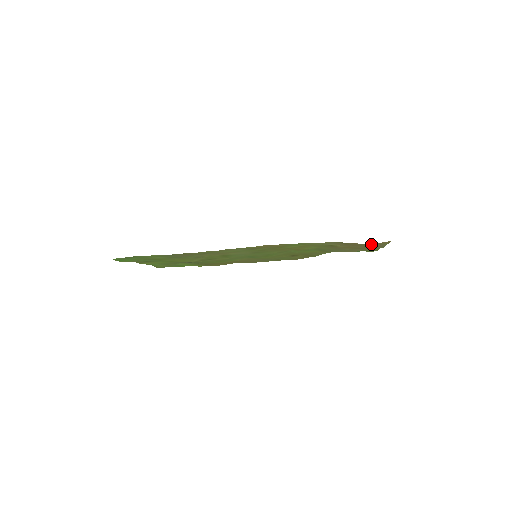
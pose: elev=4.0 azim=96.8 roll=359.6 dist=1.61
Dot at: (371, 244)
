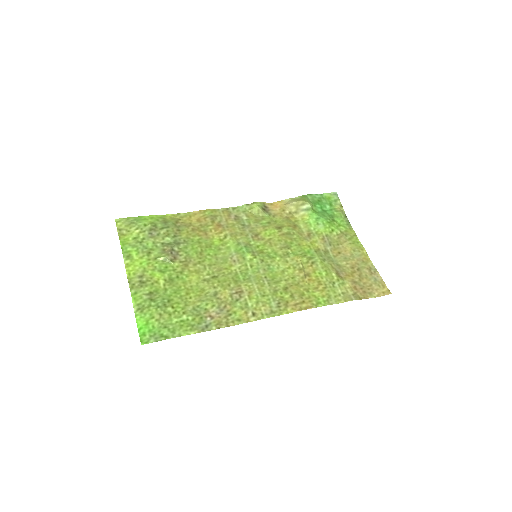
Dot at: (375, 290)
